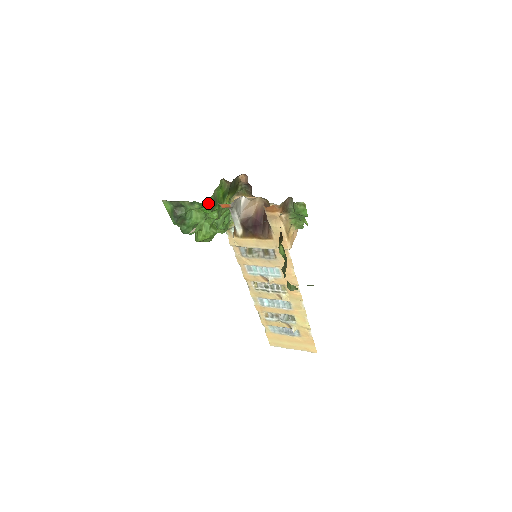
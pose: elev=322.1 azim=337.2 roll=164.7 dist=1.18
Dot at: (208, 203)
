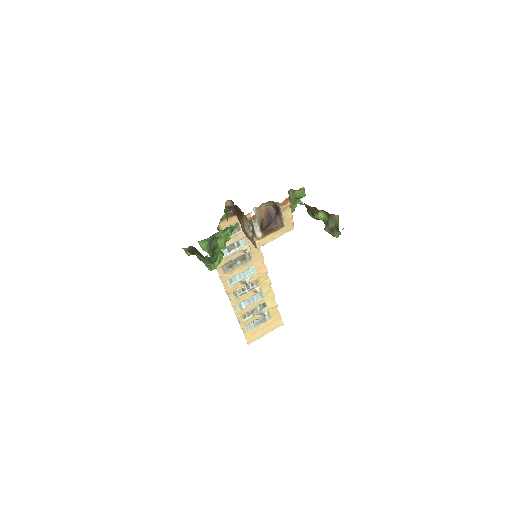
Dot at: occluded
